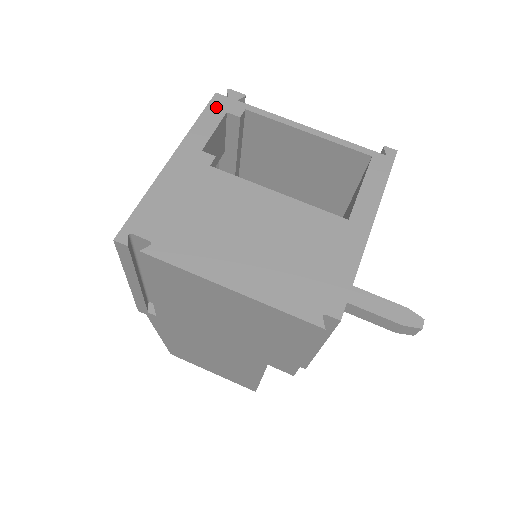
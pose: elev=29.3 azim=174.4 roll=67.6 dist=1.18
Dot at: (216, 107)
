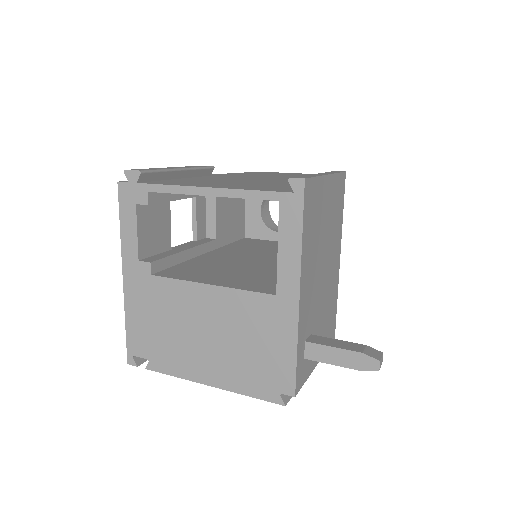
Dot at: (126, 202)
